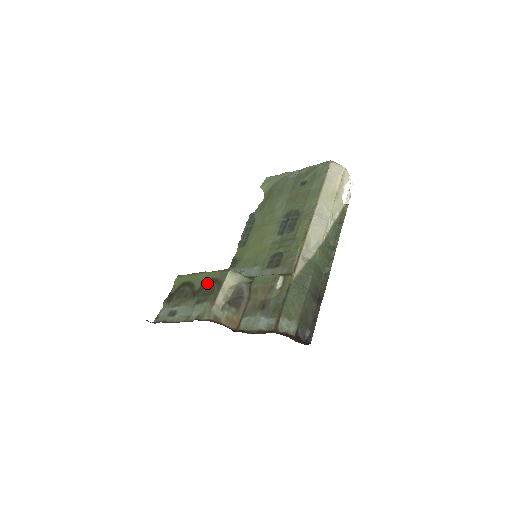
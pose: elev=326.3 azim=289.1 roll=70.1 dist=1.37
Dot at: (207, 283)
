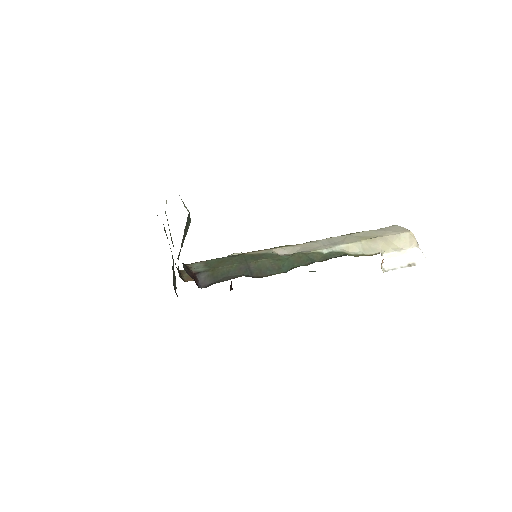
Dot at: occluded
